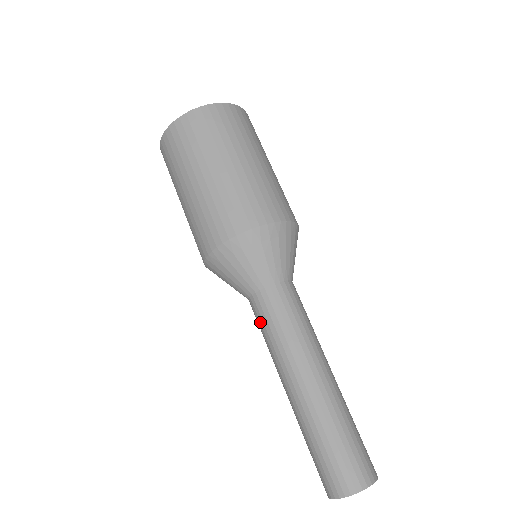
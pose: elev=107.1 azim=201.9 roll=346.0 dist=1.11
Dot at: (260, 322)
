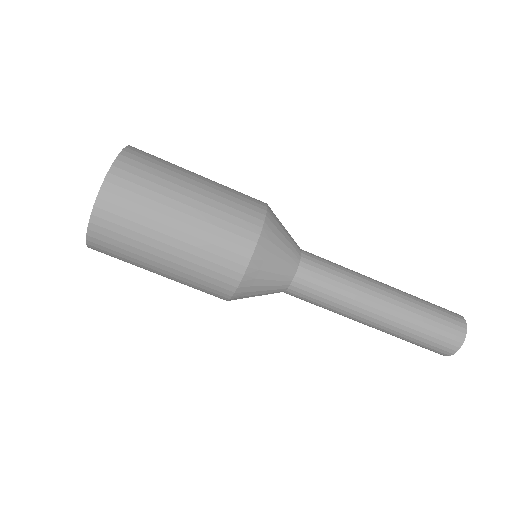
Dot at: occluded
